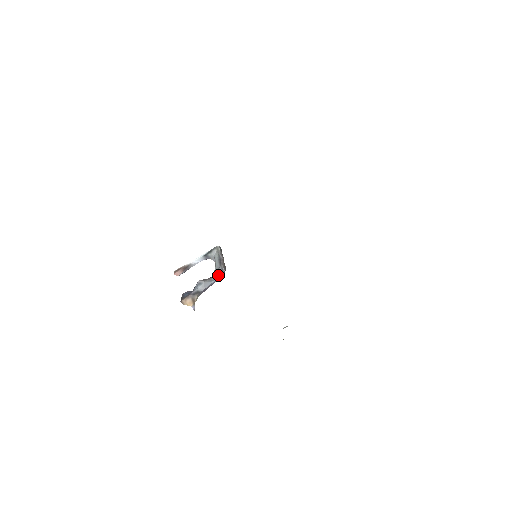
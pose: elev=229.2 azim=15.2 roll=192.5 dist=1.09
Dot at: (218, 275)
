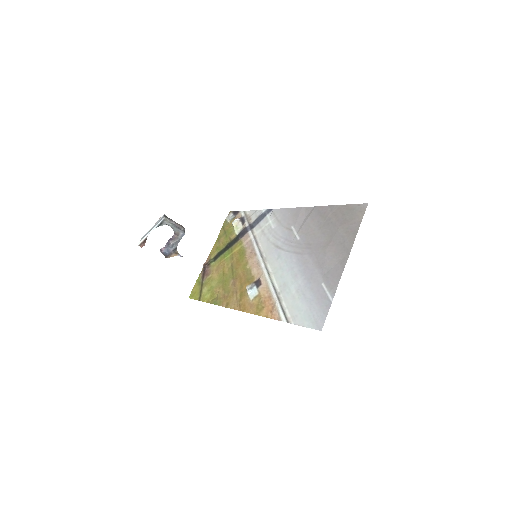
Dot at: occluded
